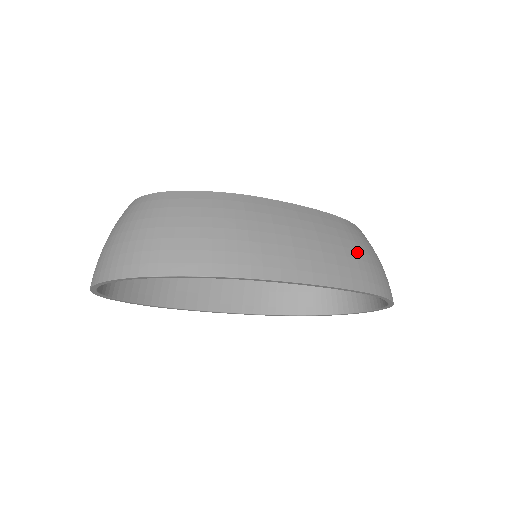
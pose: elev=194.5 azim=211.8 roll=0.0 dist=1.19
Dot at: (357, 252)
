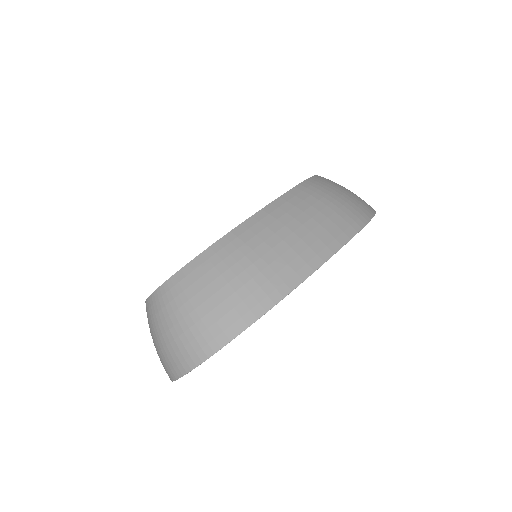
Dot at: (331, 205)
